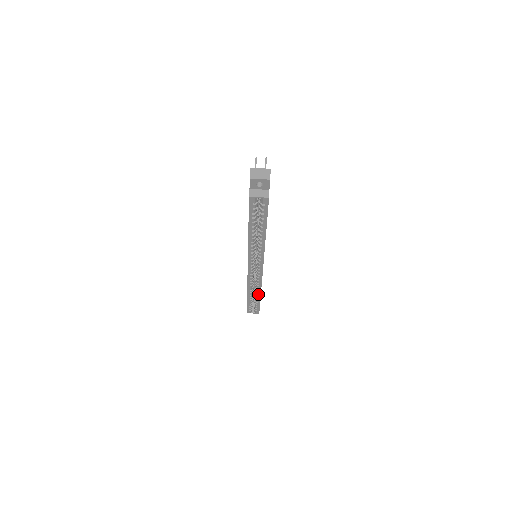
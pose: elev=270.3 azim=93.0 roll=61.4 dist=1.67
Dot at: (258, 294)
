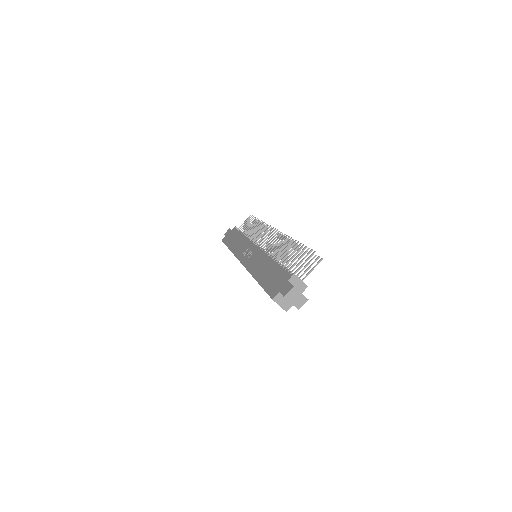
Dot at: occluded
